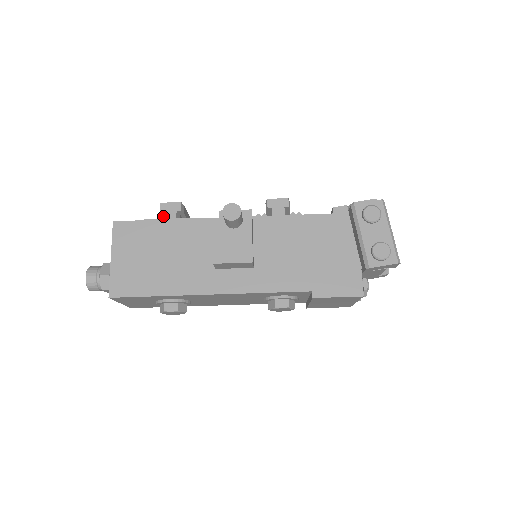
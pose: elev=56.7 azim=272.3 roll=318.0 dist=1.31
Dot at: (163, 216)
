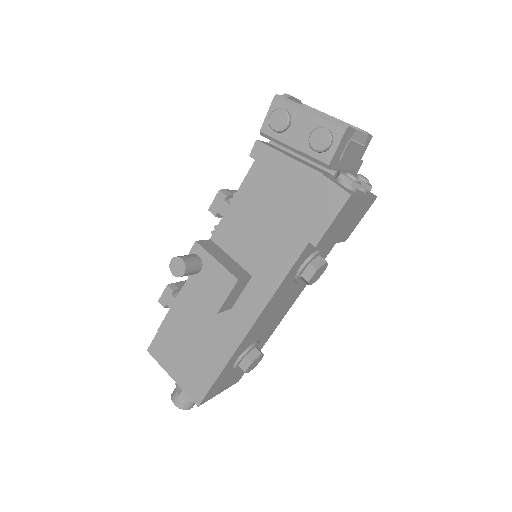
Dot at: occluded
